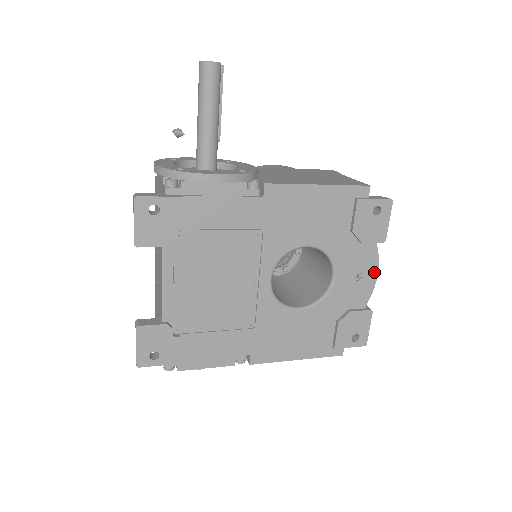
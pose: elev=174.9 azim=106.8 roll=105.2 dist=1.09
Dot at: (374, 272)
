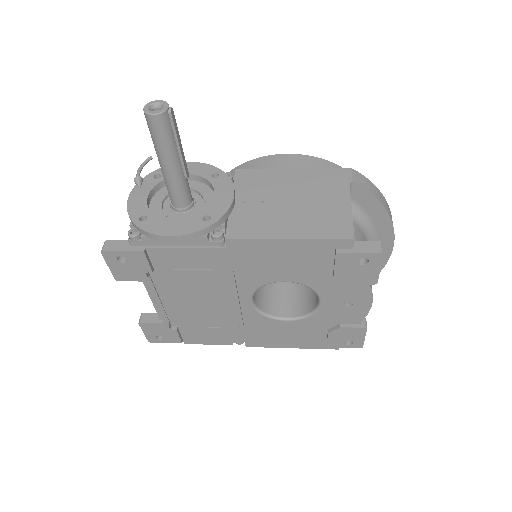
Dot at: (368, 301)
